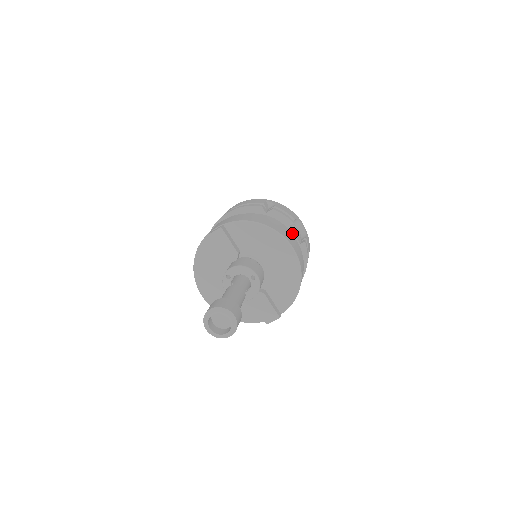
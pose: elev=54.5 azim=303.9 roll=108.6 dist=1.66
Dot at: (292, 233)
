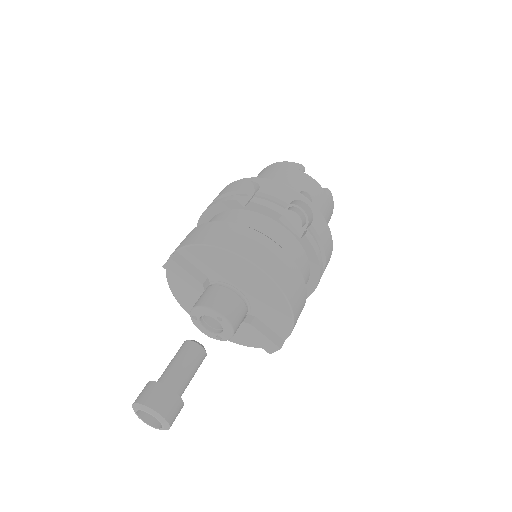
Dot at: (285, 227)
